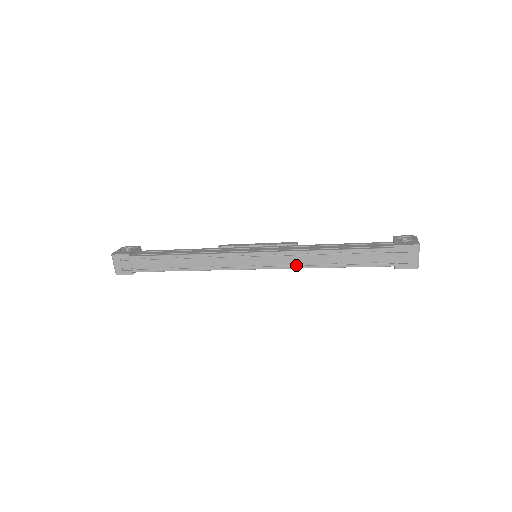
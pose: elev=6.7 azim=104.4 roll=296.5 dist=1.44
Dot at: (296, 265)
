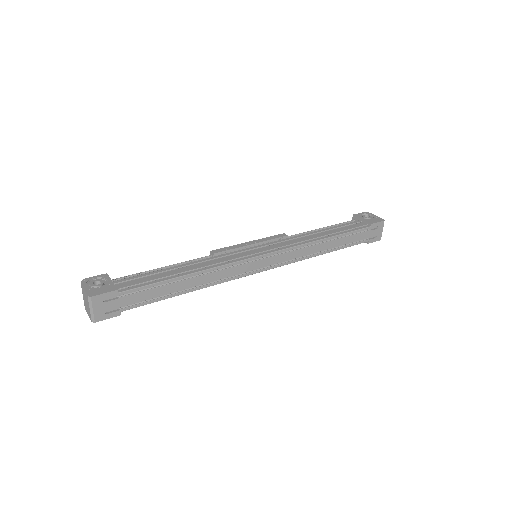
Dot at: (300, 257)
